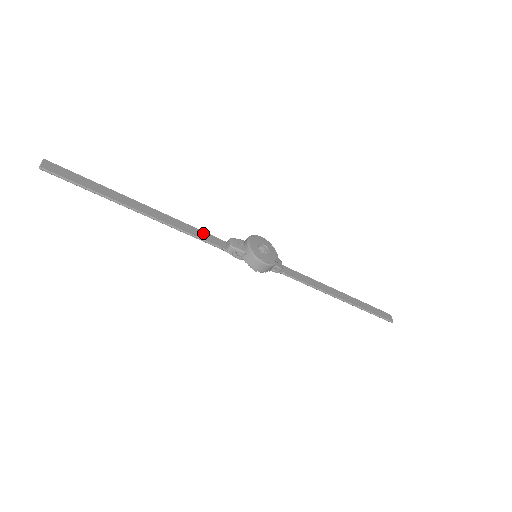
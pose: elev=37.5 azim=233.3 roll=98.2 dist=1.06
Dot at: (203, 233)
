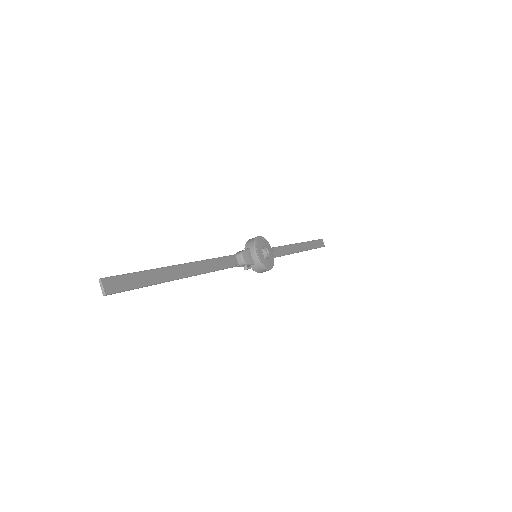
Dot at: (222, 260)
